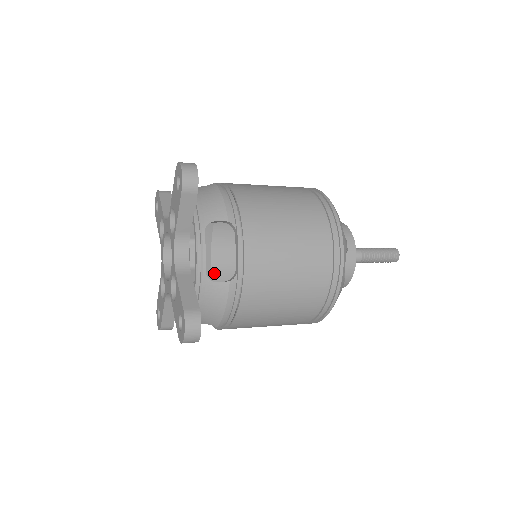
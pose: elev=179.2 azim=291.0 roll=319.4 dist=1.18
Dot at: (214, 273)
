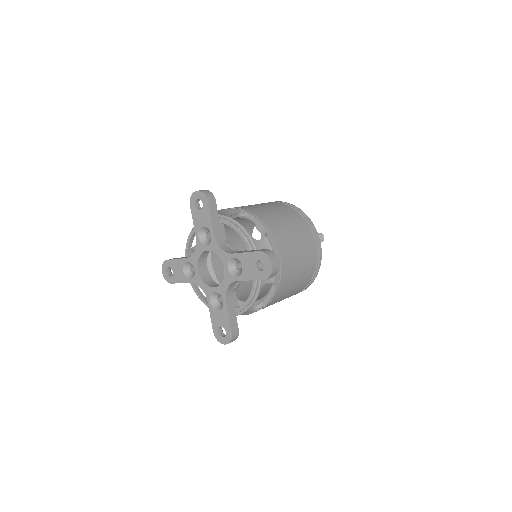
Dot at: occluded
